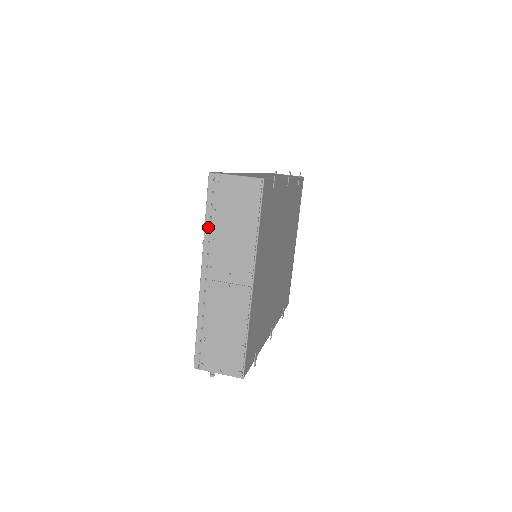
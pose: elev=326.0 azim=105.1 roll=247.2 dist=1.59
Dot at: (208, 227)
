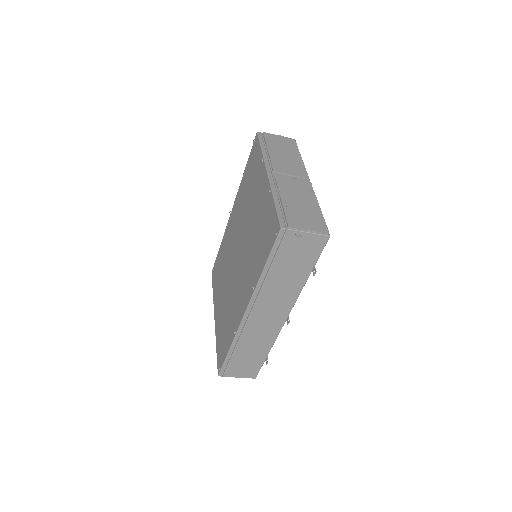
Dot at: (265, 152)
